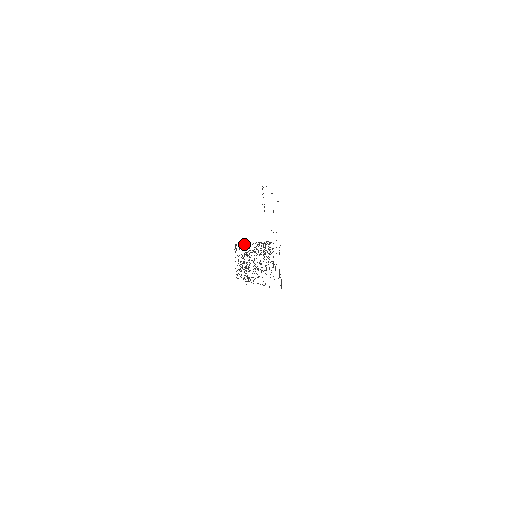
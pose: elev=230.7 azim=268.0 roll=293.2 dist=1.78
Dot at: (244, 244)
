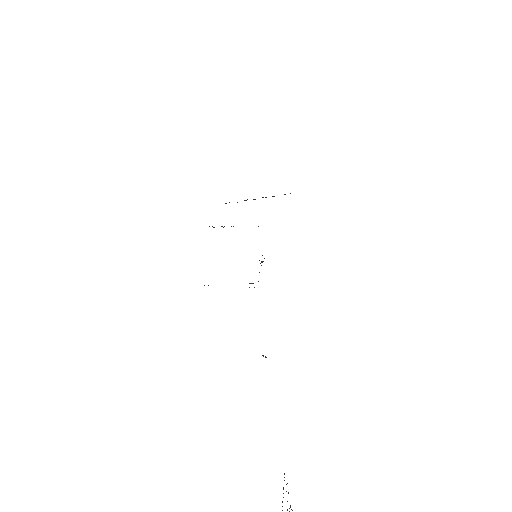
Dot at: occluded
